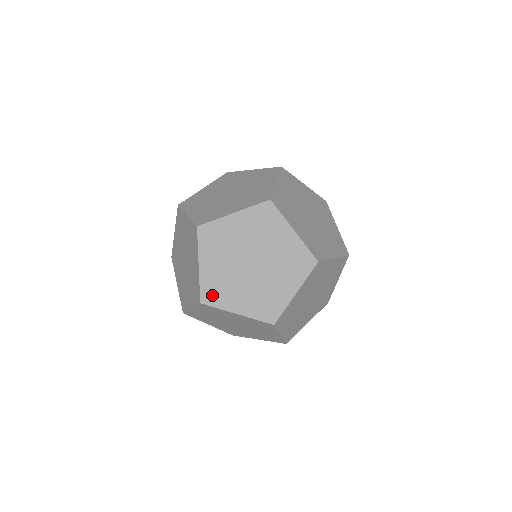
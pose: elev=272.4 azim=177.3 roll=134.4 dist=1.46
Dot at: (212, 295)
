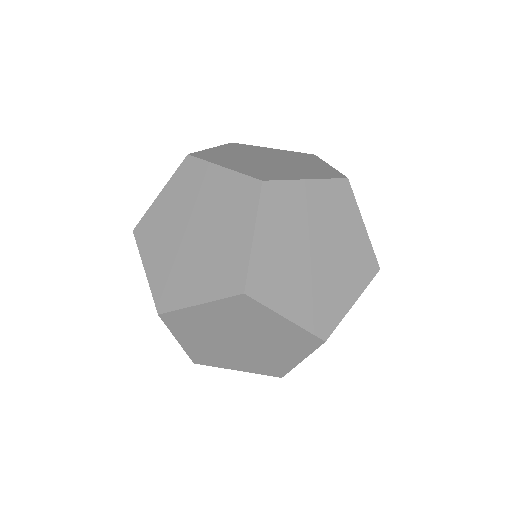
Dot at: (177, 321)
